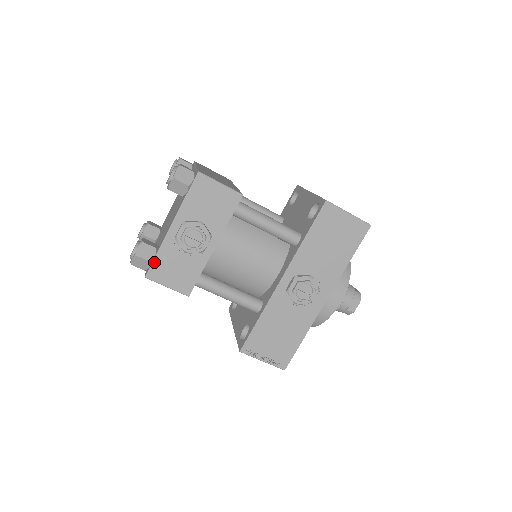
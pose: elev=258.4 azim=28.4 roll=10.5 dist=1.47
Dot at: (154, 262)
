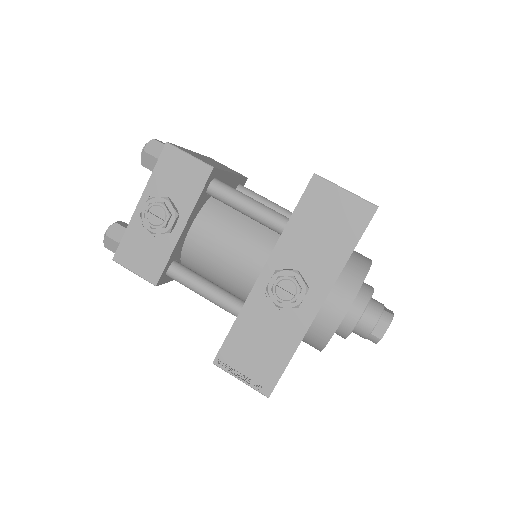
Dot at: (122, 243)
